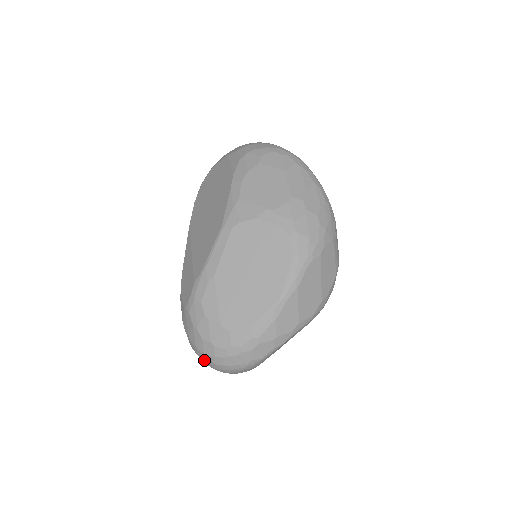
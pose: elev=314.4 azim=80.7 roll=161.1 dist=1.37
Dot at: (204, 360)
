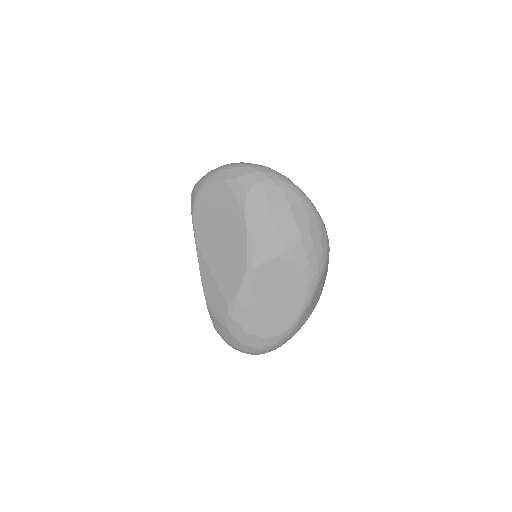
Dot at: (240, 351)
